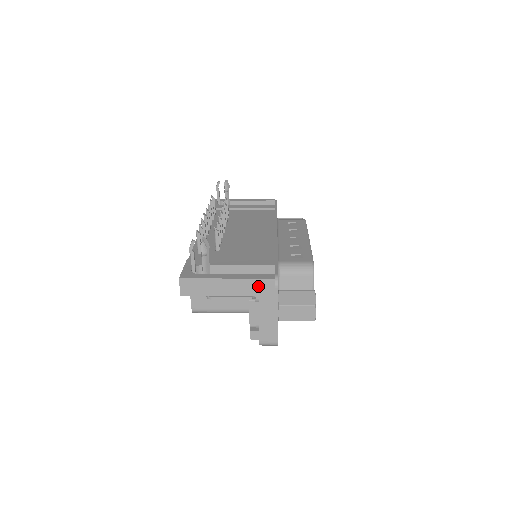
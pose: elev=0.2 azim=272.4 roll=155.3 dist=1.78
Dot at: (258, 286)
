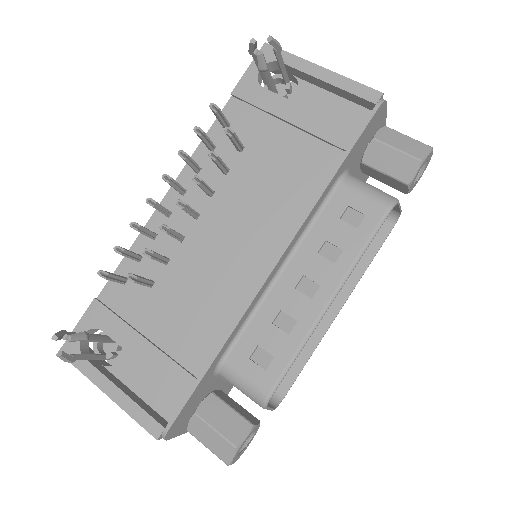
Dot at: occluded
